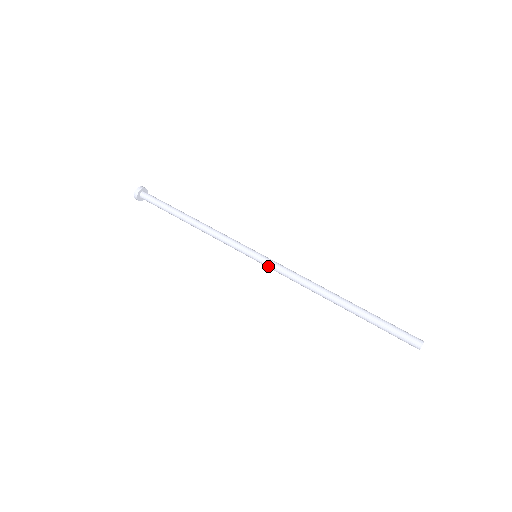
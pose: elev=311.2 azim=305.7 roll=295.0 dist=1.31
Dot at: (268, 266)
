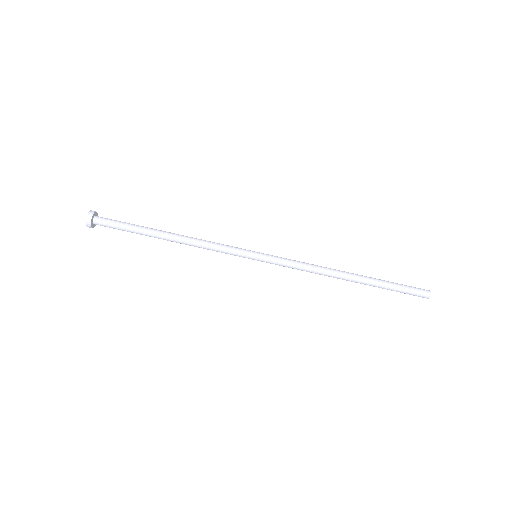
Dot at: occluded
